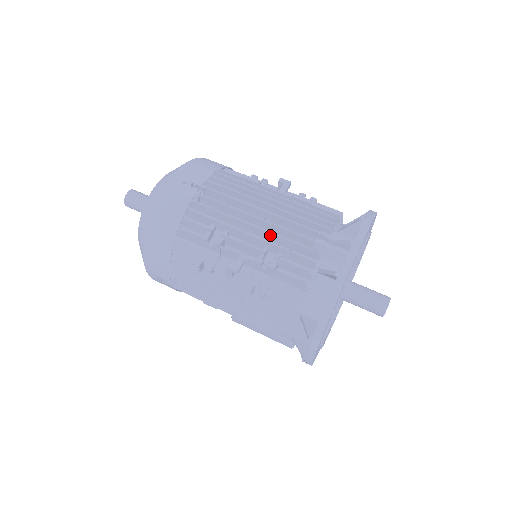
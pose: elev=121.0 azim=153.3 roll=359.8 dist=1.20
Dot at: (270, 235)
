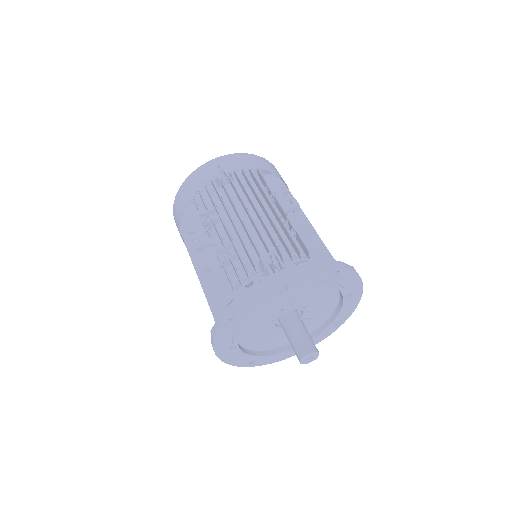
Dot at: (238, 234)
